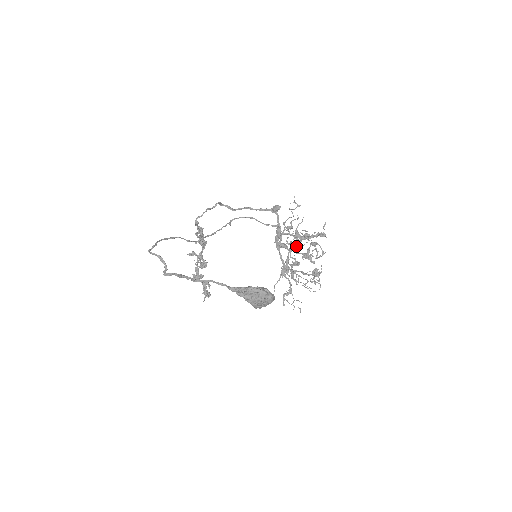
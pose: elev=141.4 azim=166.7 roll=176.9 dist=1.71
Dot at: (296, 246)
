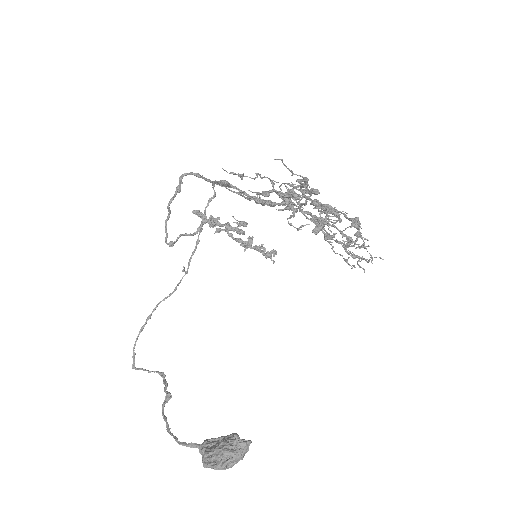
Dot at: (303, 197)
